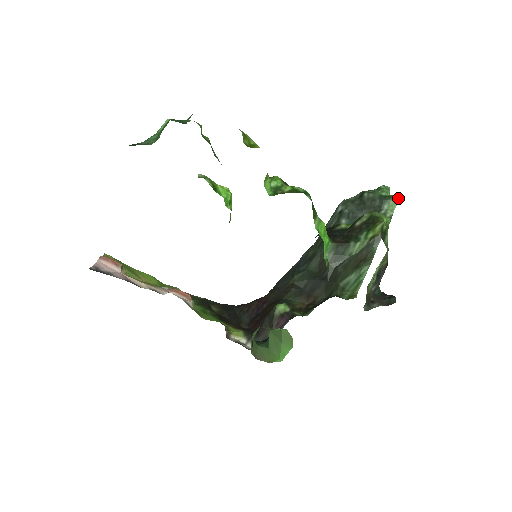
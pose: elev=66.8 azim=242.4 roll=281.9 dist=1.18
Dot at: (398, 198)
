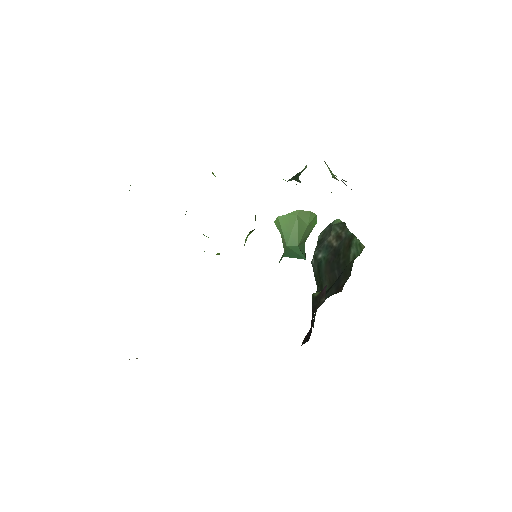
Dot at: (338, 219)
